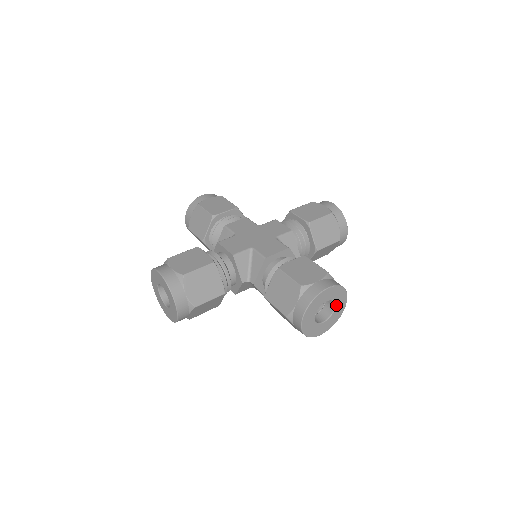
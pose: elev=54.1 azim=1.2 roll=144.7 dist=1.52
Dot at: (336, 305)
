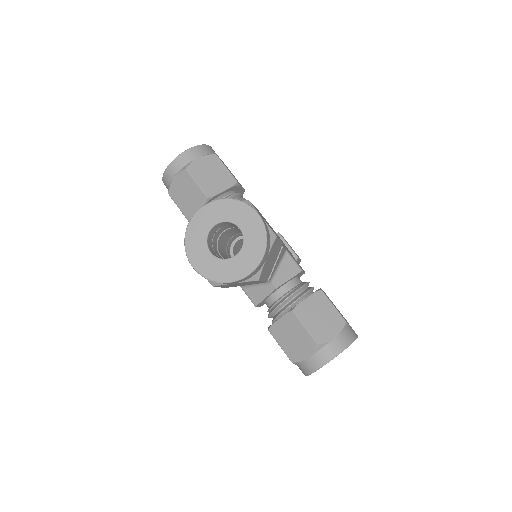
Dot at: occluded
